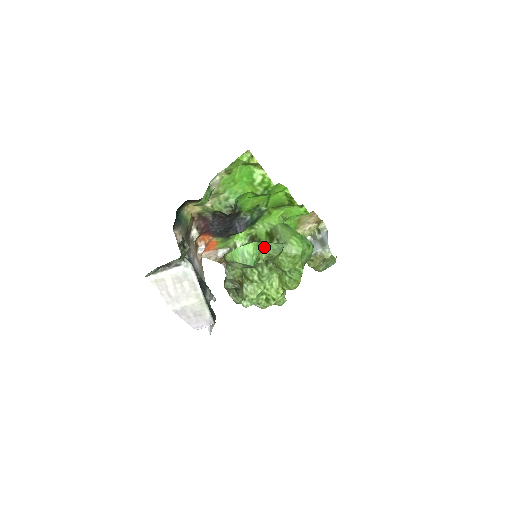
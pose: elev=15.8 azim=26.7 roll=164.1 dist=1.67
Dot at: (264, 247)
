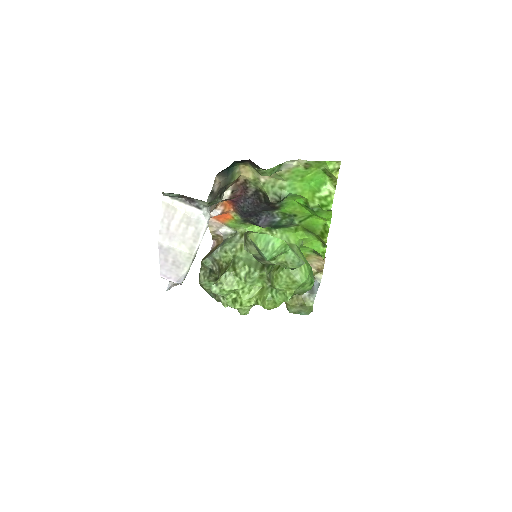
Dot at: (287, 252)
